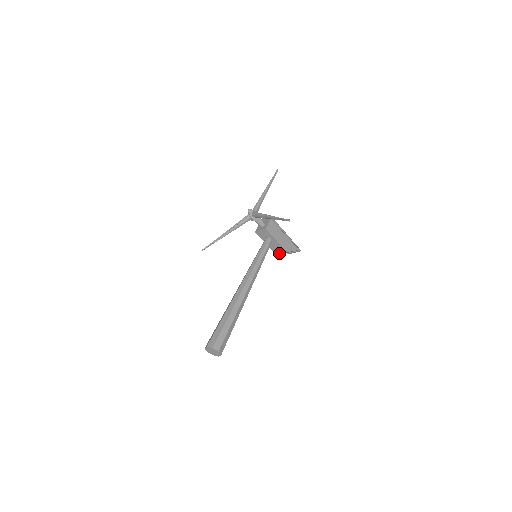
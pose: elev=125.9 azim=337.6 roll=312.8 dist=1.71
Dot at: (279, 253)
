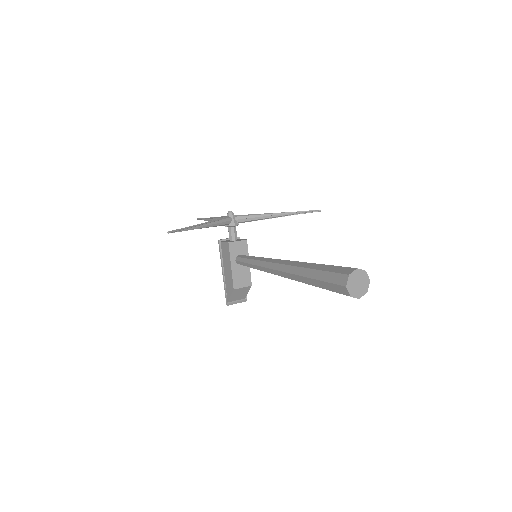
Dot at: (239, 286)
